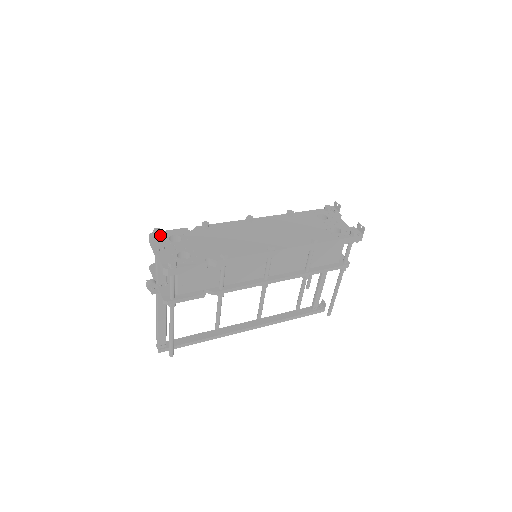
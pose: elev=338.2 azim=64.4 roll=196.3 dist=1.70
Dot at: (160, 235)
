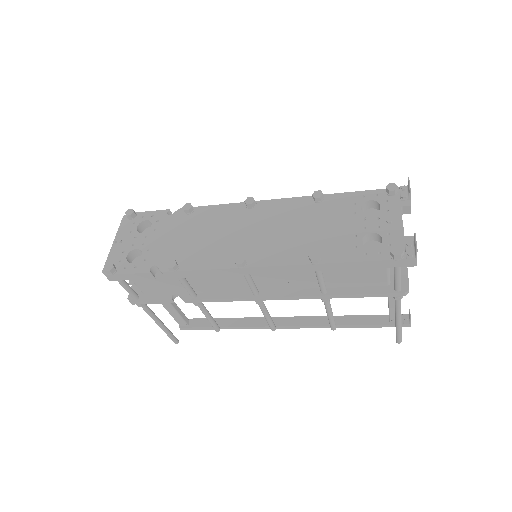
Dot at: (133, 218)
